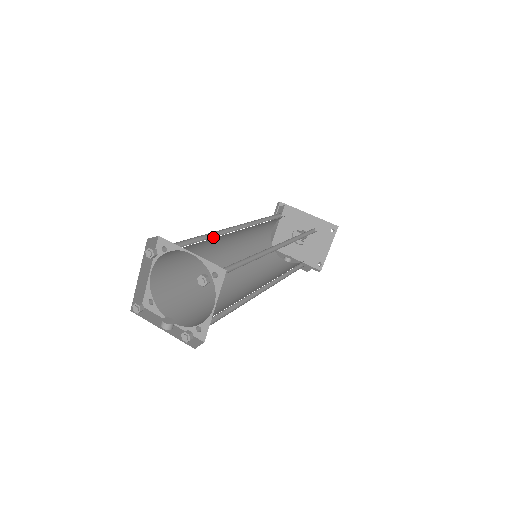
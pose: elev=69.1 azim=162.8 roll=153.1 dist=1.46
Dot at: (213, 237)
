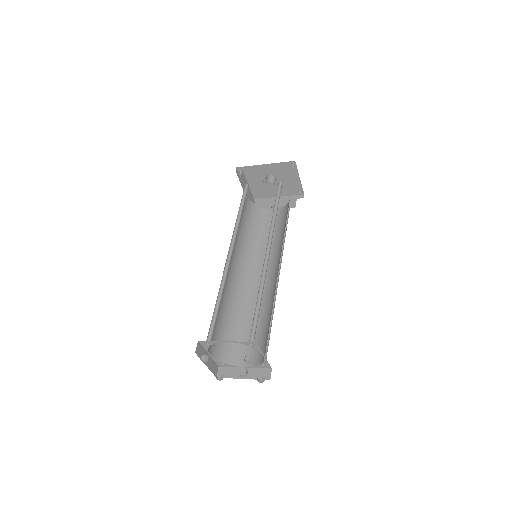
Dot at: (223, 287)
